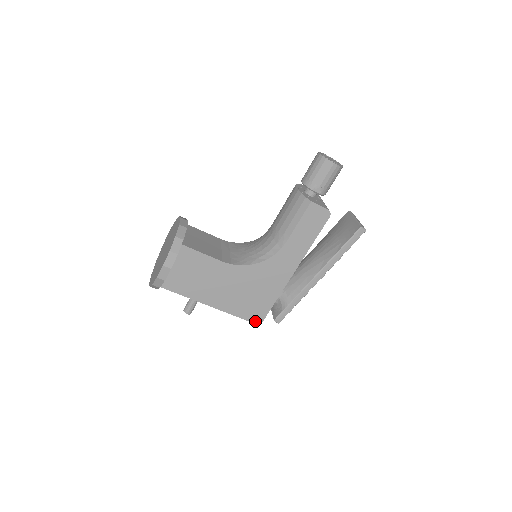
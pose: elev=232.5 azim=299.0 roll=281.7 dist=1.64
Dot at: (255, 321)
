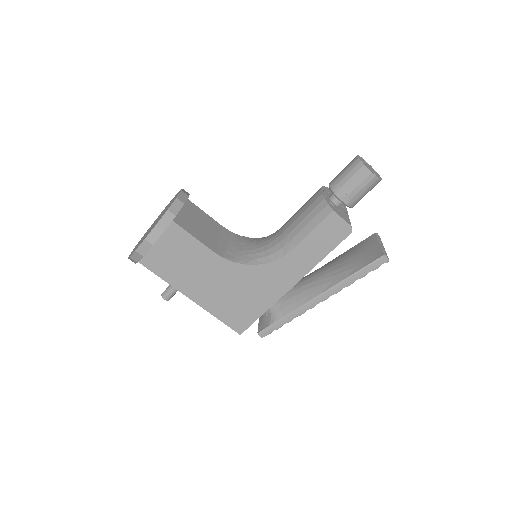
Dot at: (236, 328)
